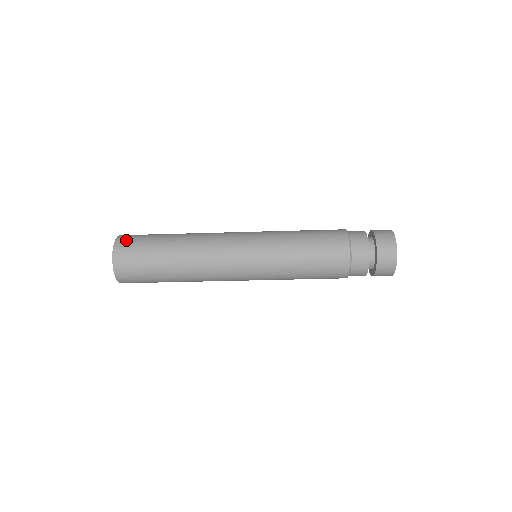
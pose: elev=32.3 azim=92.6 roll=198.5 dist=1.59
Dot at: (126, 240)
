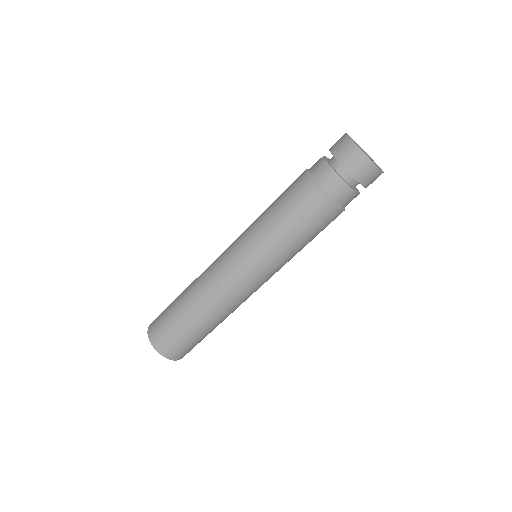
Dot at: (154, 326)
